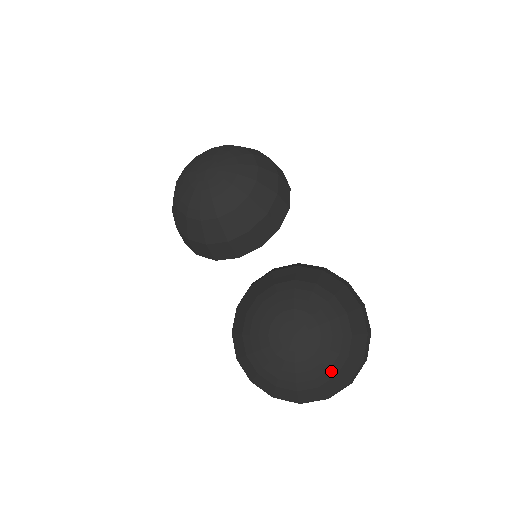
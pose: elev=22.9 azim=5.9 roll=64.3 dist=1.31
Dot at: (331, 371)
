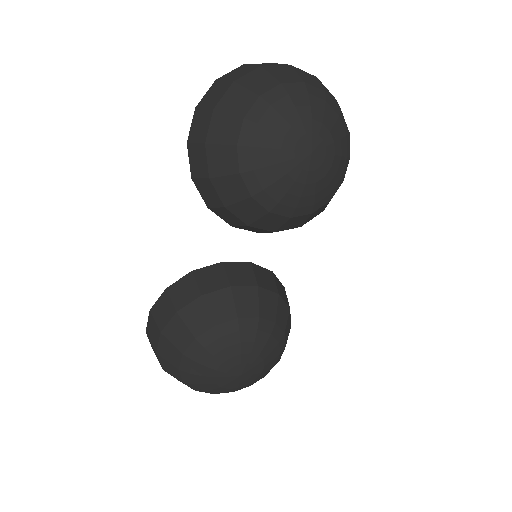
Dot at: occluded
